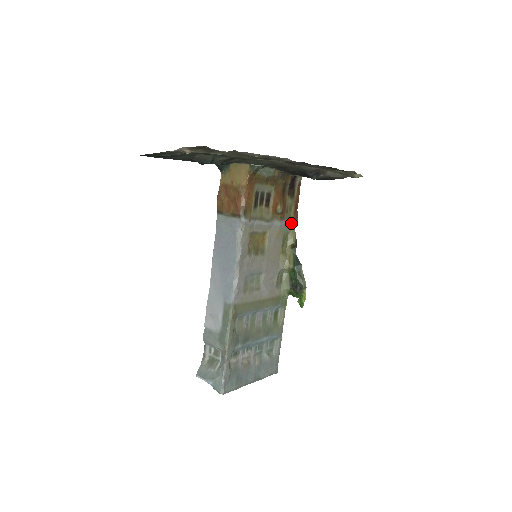
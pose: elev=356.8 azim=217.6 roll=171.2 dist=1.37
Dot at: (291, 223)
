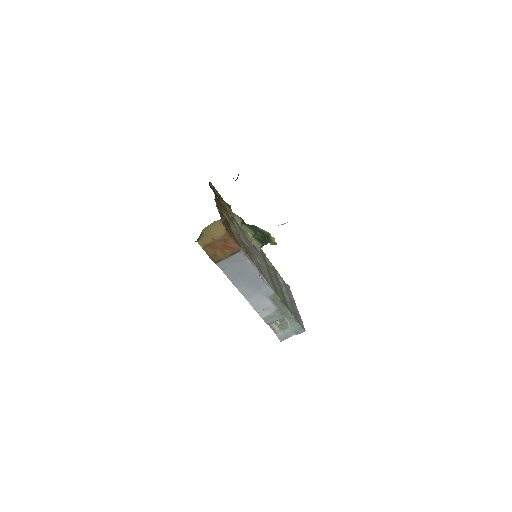
Dot at: (232, 213)
